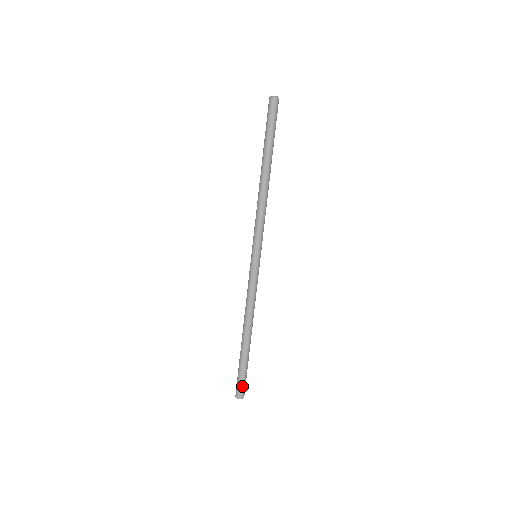
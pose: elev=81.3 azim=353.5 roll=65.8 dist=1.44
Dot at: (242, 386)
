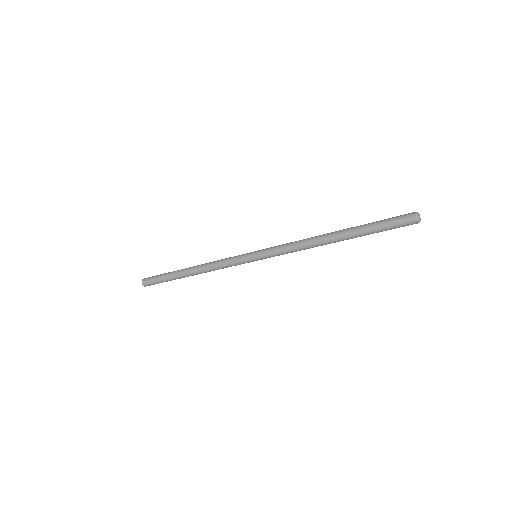
Dot at: (152, 283)
